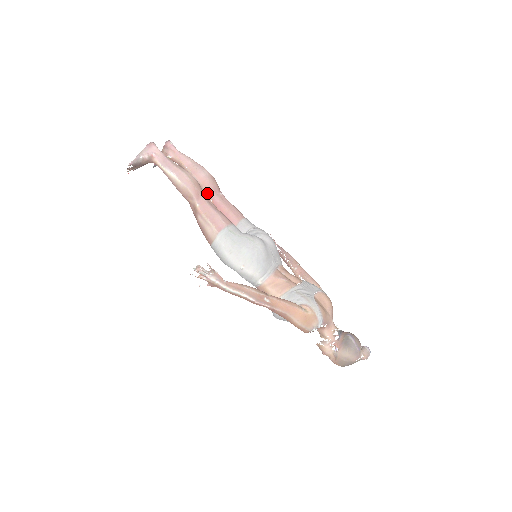
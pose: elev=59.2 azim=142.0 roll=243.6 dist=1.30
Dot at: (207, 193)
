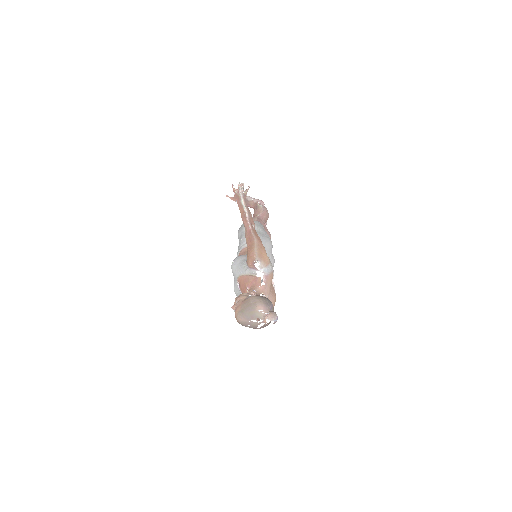
Dot at: occluded
